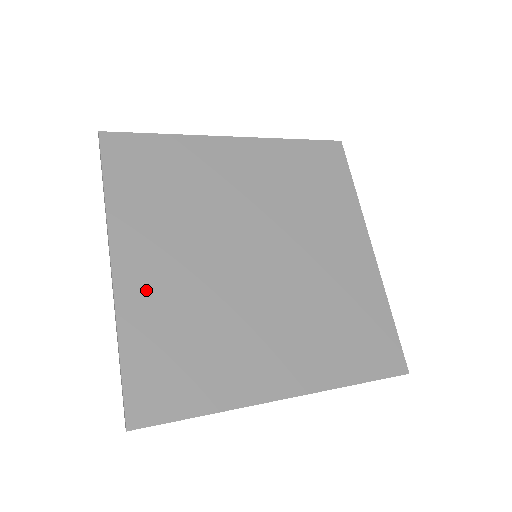
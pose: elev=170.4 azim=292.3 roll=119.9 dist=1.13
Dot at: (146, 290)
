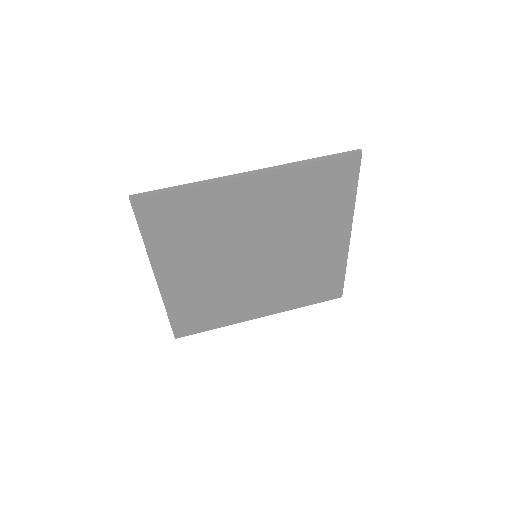
Dot at: (180, 288)
